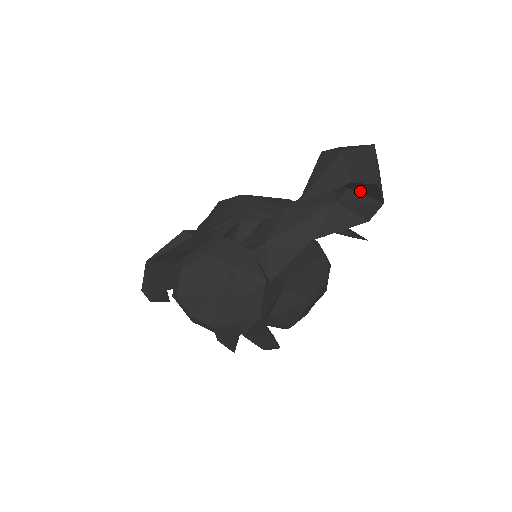
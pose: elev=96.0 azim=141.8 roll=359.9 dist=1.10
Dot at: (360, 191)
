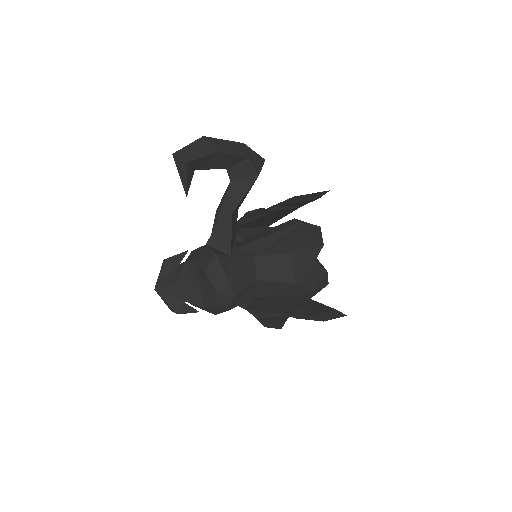
Dot at: (230, 164)
